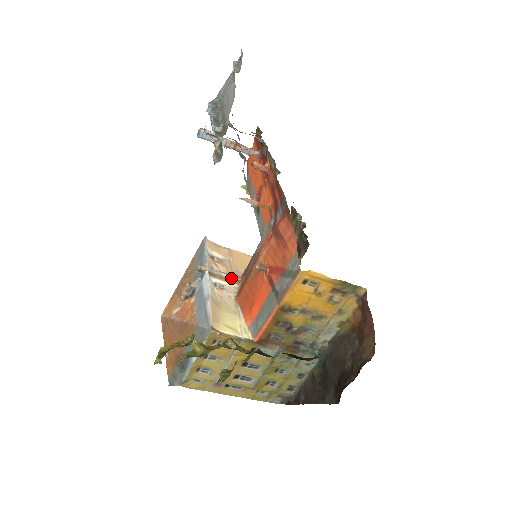
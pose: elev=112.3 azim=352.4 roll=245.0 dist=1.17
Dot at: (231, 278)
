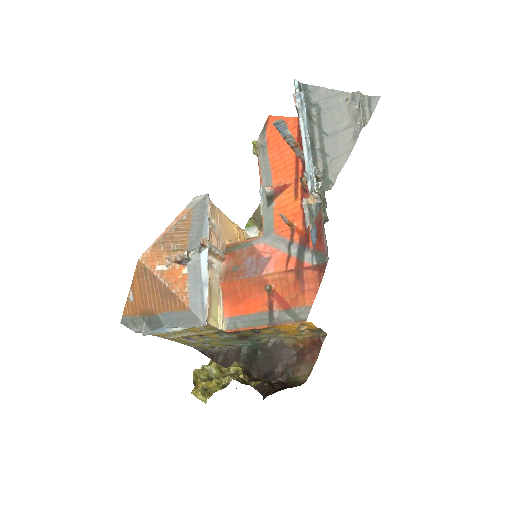
Dot at: (220, 256)
